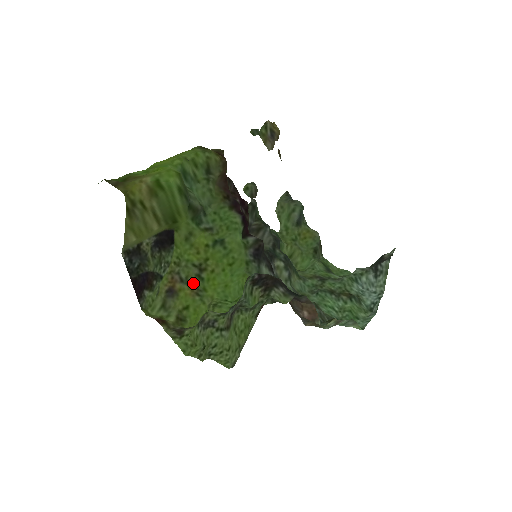
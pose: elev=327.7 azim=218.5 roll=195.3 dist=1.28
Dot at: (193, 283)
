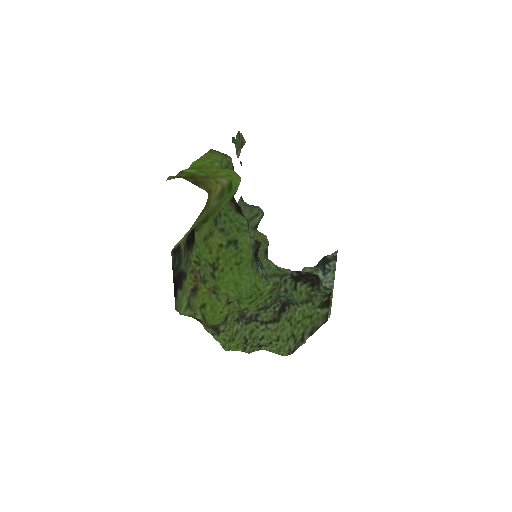
Dot at: (208, 282)
